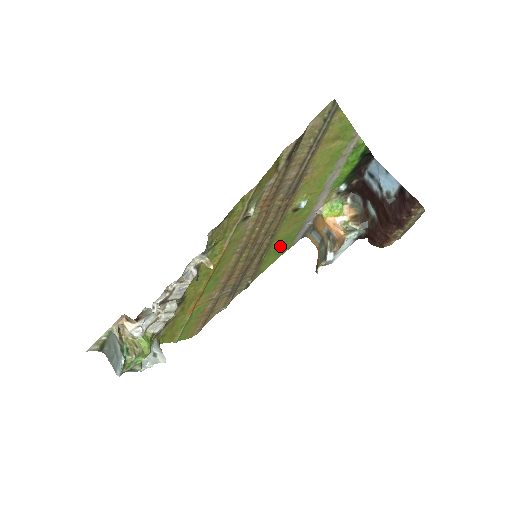
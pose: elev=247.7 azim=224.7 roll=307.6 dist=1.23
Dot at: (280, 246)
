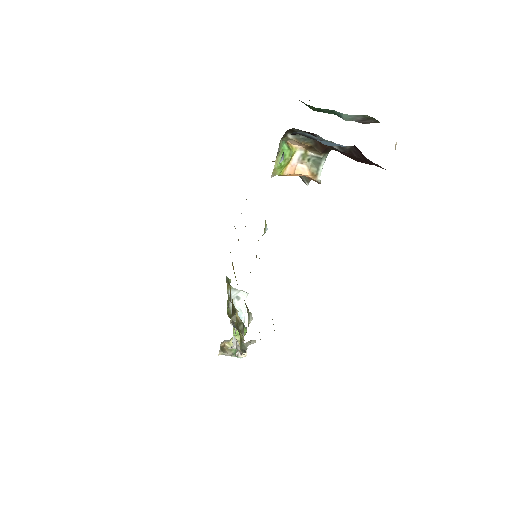
Dot at: occluded
